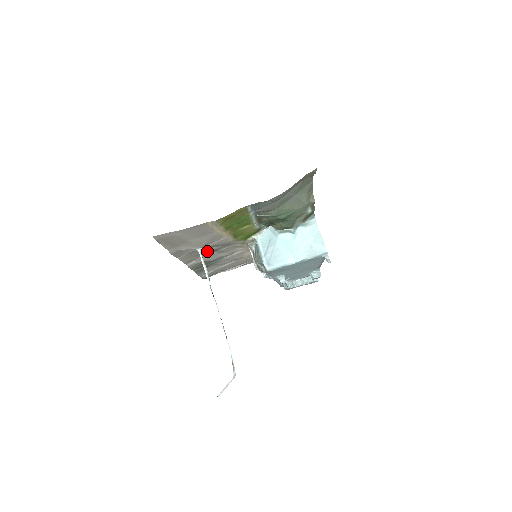
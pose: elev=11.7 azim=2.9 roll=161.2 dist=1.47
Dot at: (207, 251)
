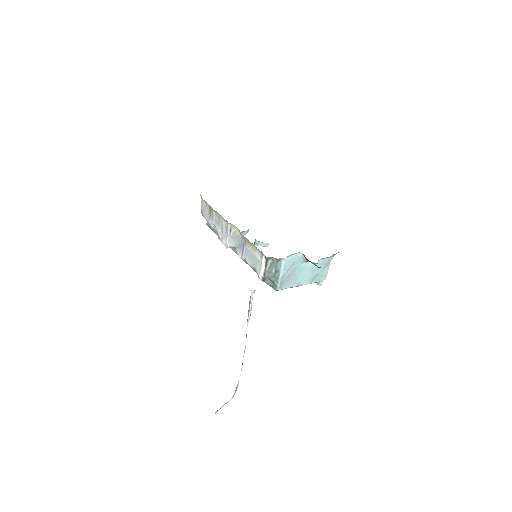
Dot at: occluded
